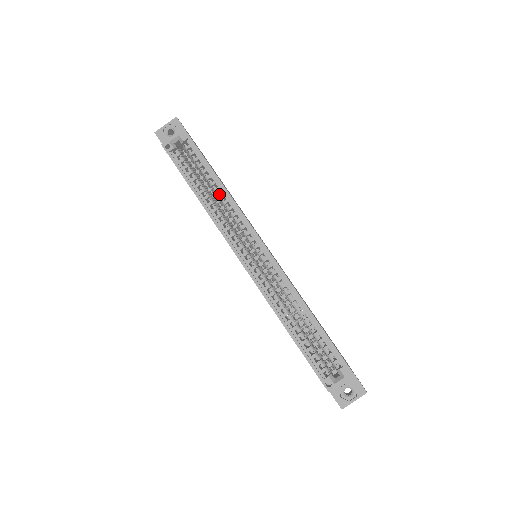
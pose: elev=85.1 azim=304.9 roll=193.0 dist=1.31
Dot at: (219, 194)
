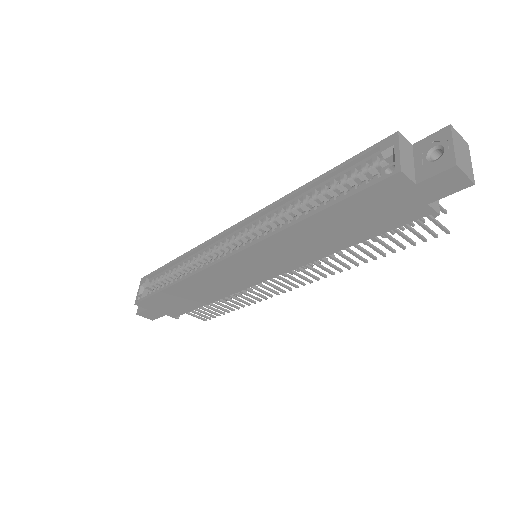
Dot at: (186, 265)
